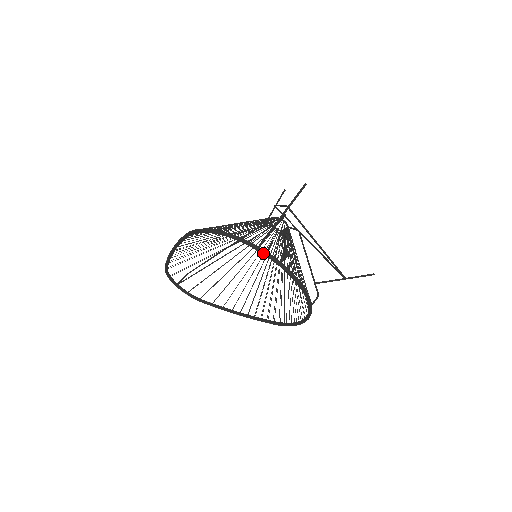
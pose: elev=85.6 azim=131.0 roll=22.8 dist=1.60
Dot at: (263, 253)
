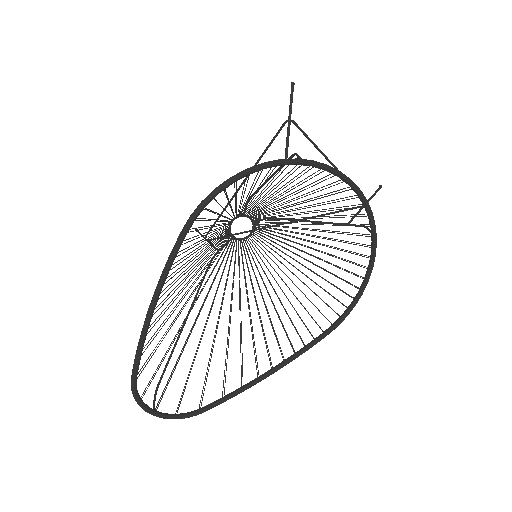
Dot at: (313, 163)
